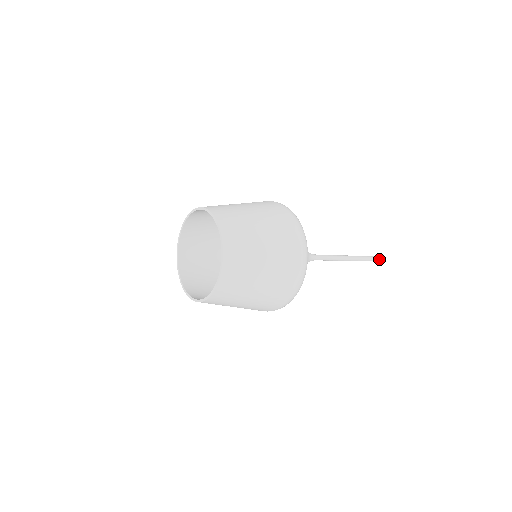
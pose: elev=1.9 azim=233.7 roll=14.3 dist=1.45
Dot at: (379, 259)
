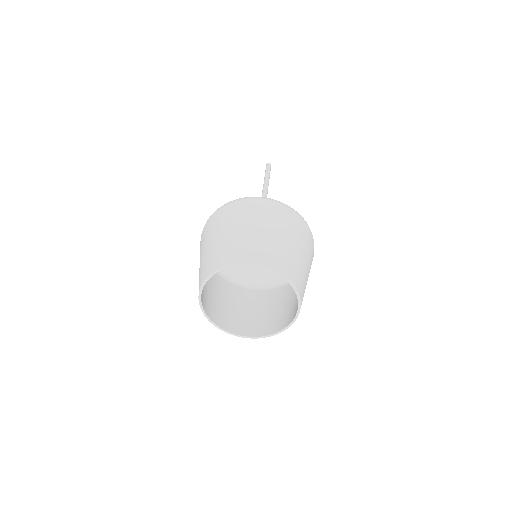
Dot at: (270, 167)
